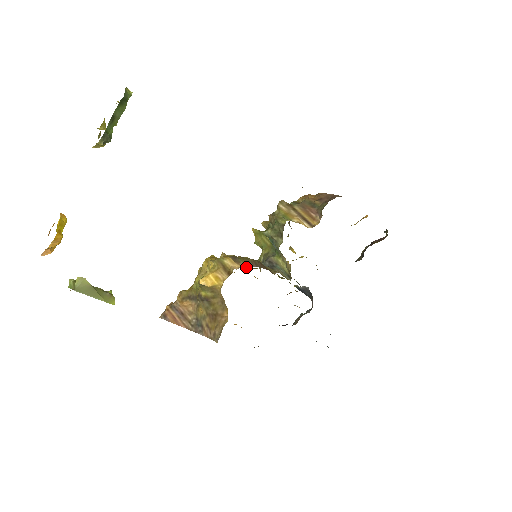
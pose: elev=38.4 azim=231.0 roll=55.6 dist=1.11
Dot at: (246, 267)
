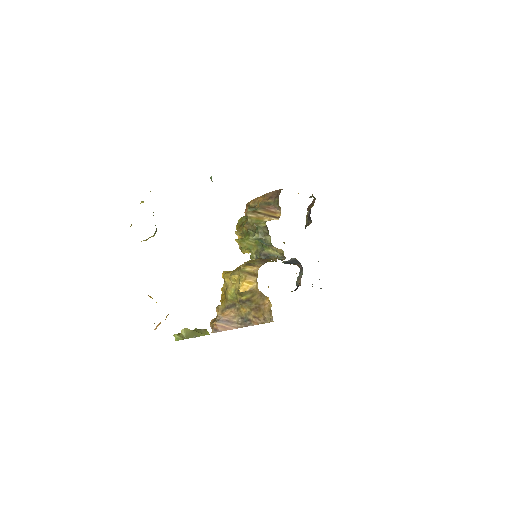
Dot at: occluded
